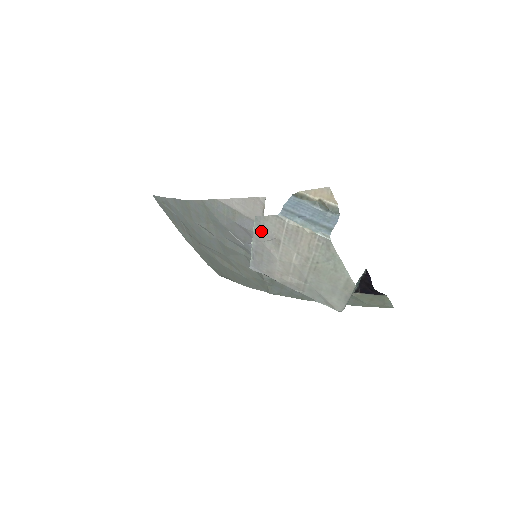
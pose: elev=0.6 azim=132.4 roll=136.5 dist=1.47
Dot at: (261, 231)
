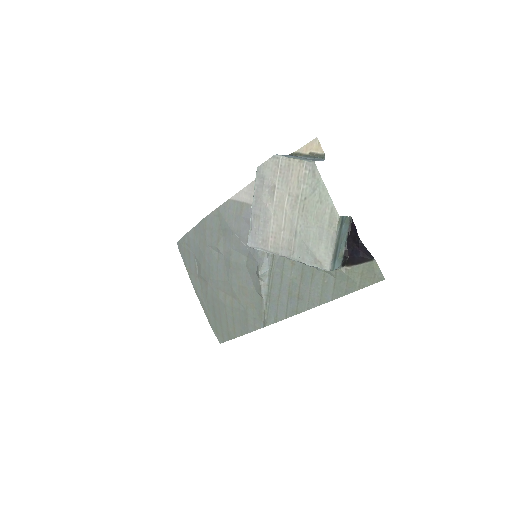
Dot at: (260, 183)
